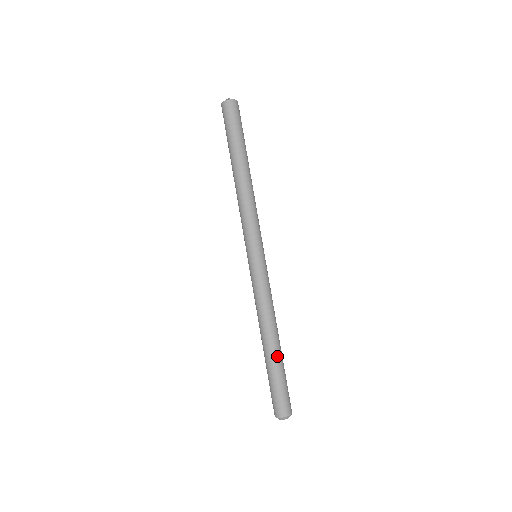
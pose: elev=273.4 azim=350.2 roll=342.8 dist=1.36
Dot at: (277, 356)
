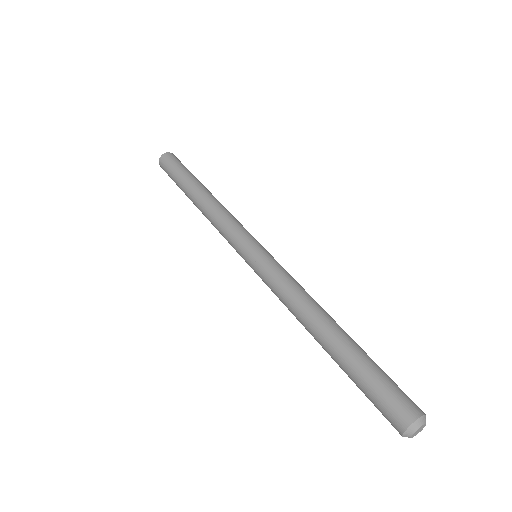
Dot at: (353, 340)
